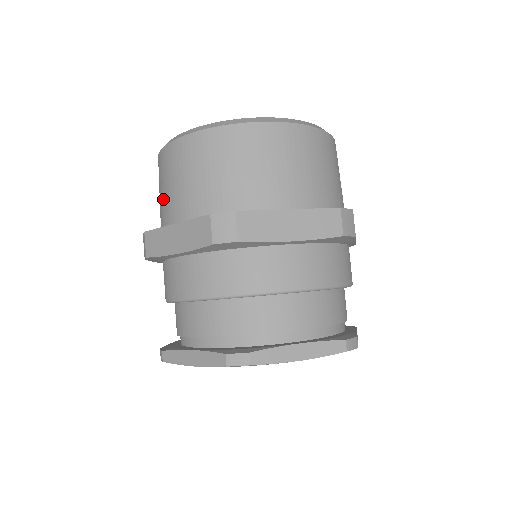
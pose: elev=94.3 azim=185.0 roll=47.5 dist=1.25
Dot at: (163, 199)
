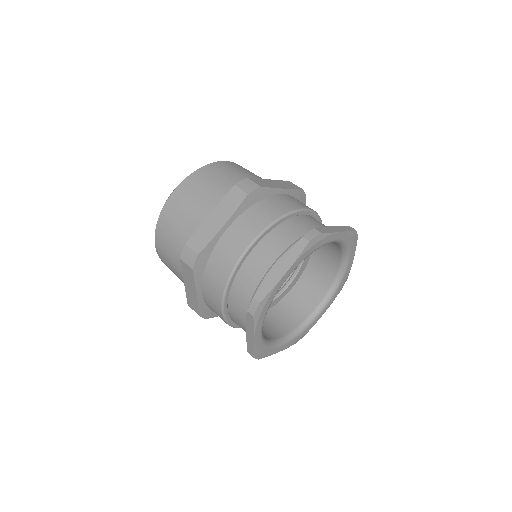
Dot at: (183, 227)
